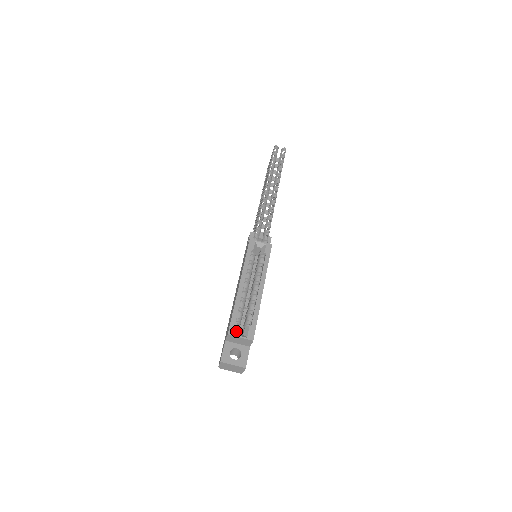
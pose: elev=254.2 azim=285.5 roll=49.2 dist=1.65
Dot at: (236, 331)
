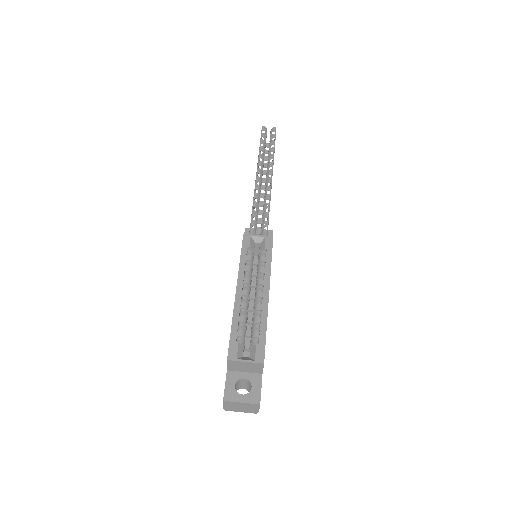
Dot at: (238, 354)
